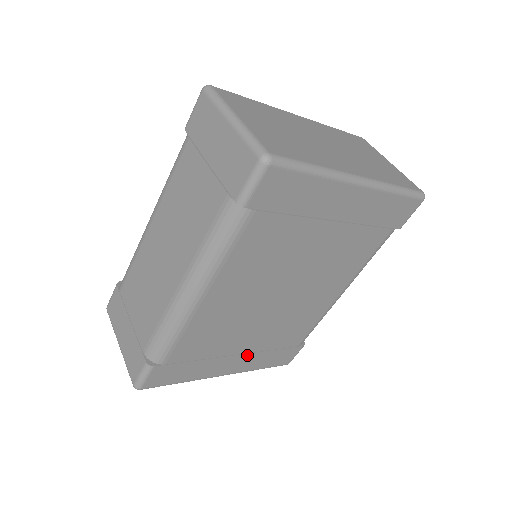
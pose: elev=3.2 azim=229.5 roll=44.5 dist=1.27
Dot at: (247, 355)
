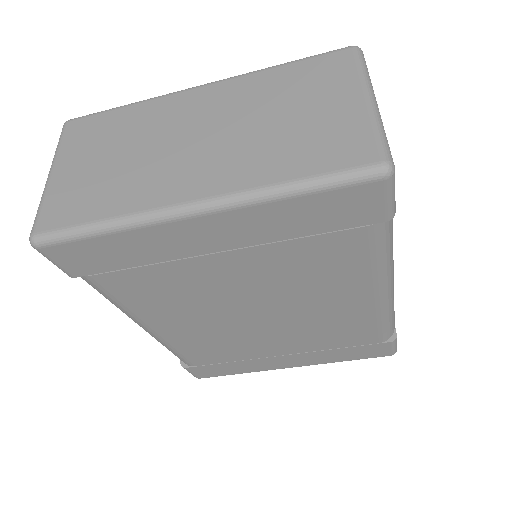
Dot at: (298, 354)
